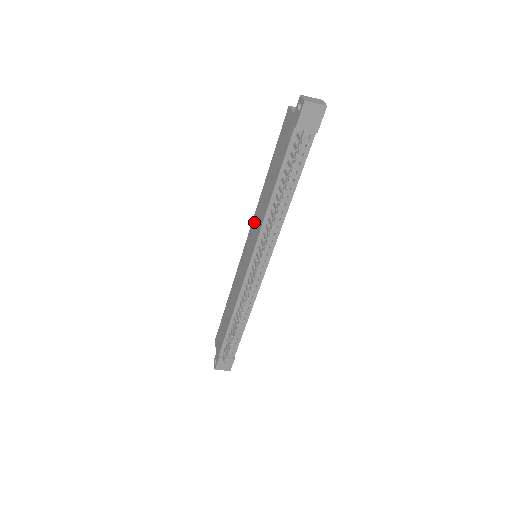
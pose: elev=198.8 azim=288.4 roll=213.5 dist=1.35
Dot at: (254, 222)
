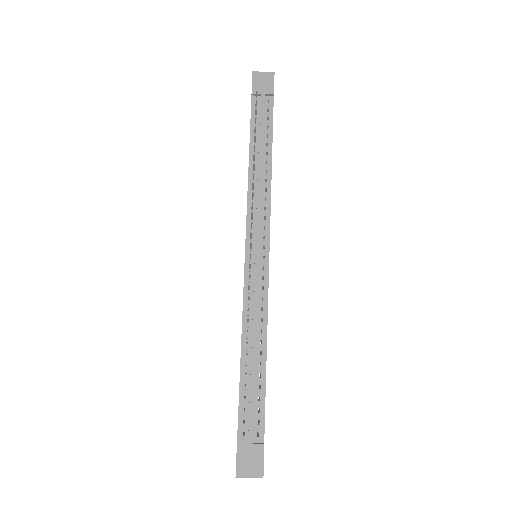
Dot at: occluded
